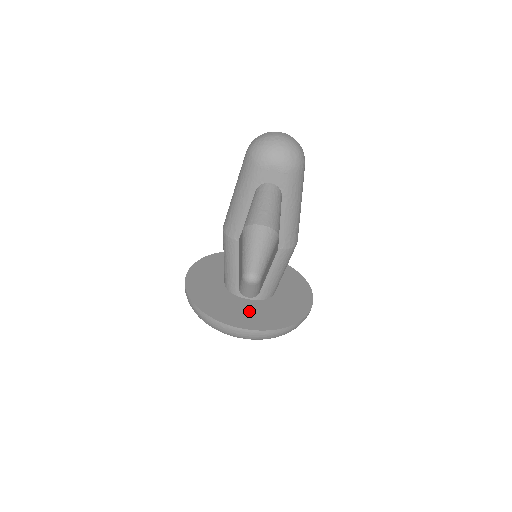
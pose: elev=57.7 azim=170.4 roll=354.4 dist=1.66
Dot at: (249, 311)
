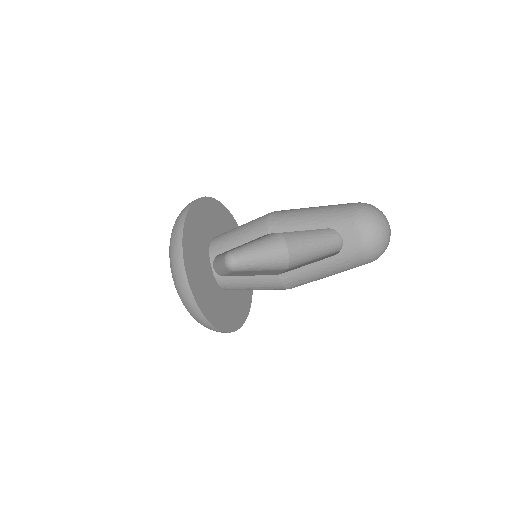
Dot at: (203, 275)
